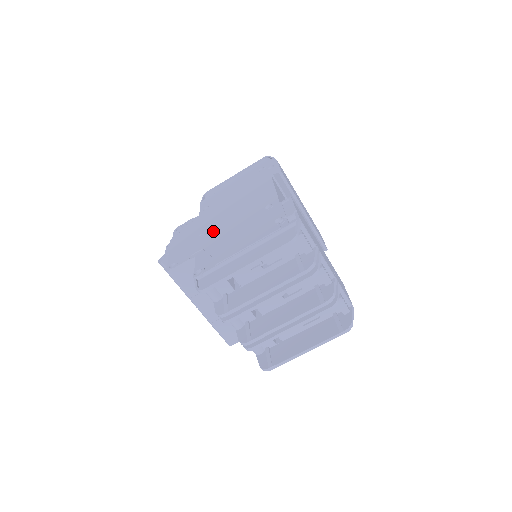
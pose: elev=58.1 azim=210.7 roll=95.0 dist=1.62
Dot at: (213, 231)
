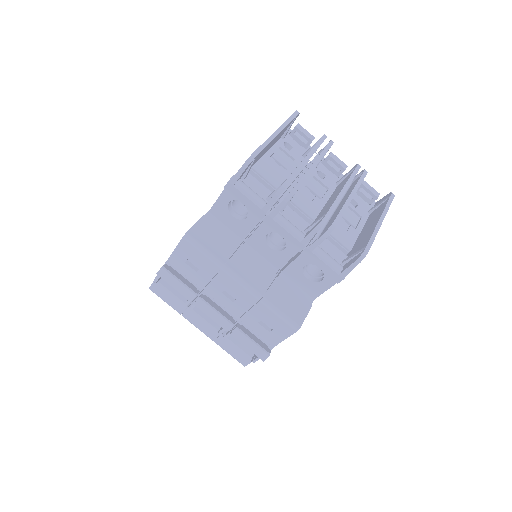
Dot at: occluded
